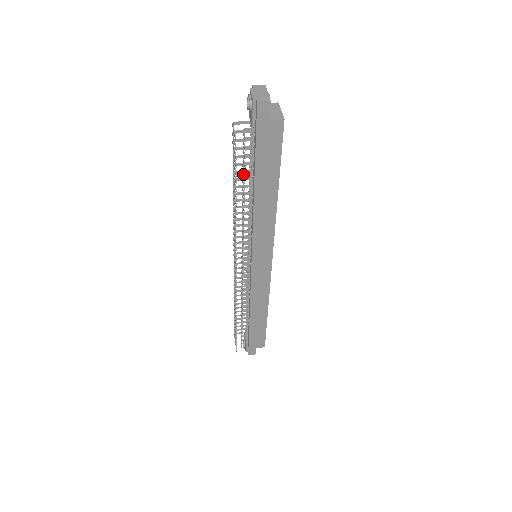
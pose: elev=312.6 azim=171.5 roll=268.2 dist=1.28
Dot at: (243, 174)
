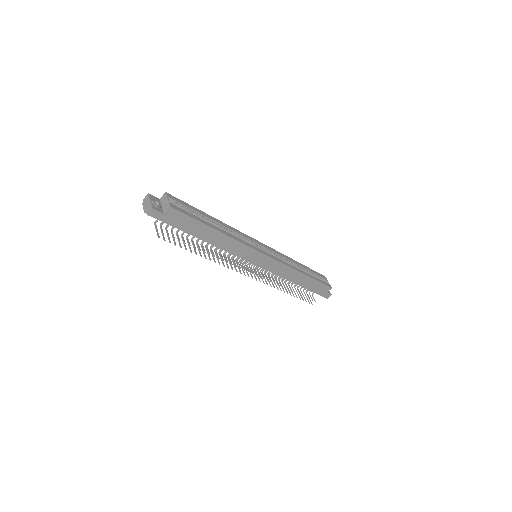
Dot at: (187, 240)
